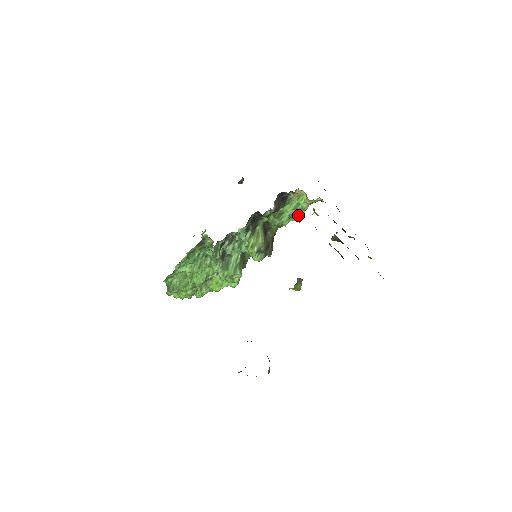
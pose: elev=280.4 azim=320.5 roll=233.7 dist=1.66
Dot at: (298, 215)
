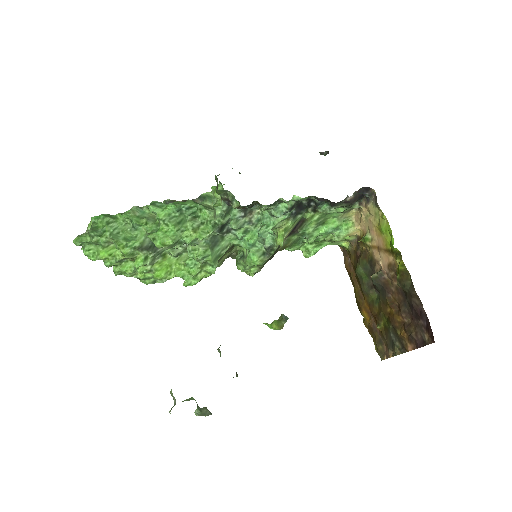
Dot at: (315, 246)
